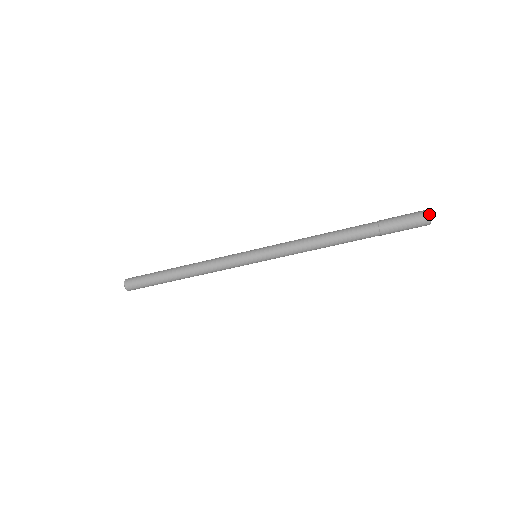
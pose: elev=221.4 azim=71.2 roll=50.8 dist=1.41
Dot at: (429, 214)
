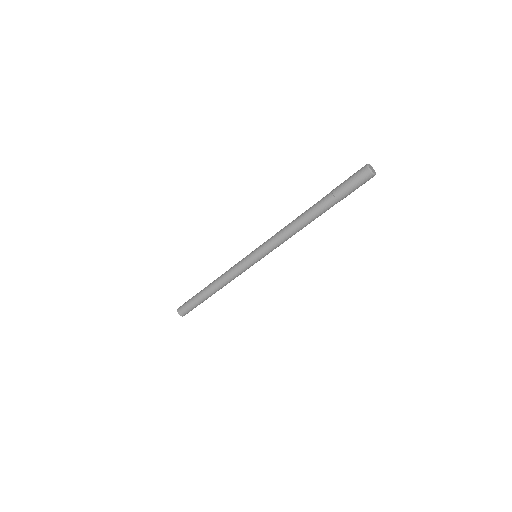
Dot at: (368, 167)
